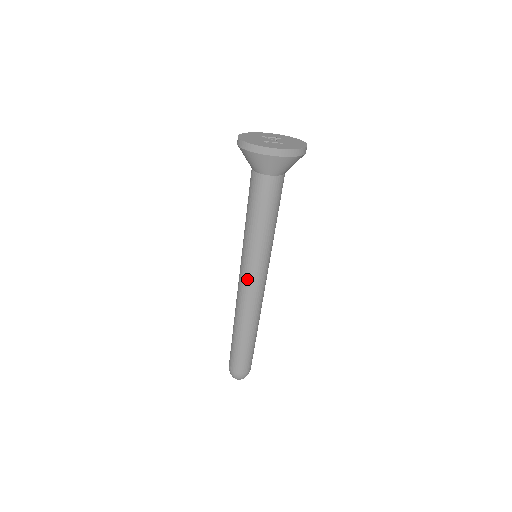
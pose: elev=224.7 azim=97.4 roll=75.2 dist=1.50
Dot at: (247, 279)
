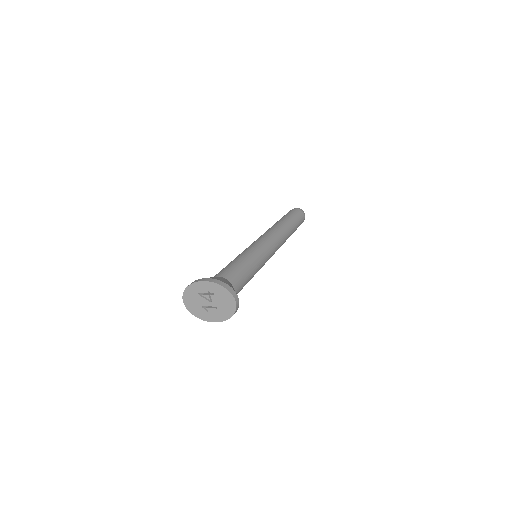
Dot at: occluded
